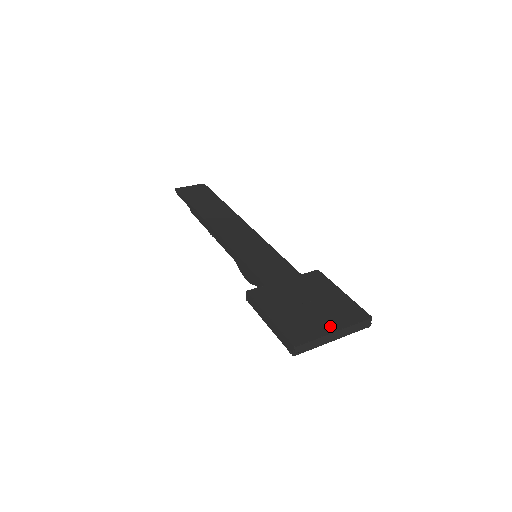
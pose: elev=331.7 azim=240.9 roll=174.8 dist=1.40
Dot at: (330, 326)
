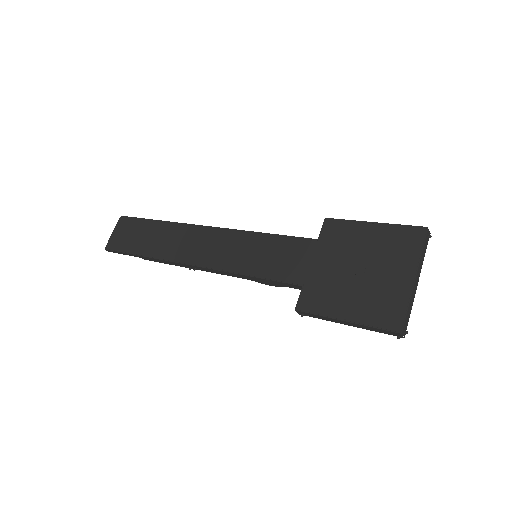
Dot at: (404, 277)
